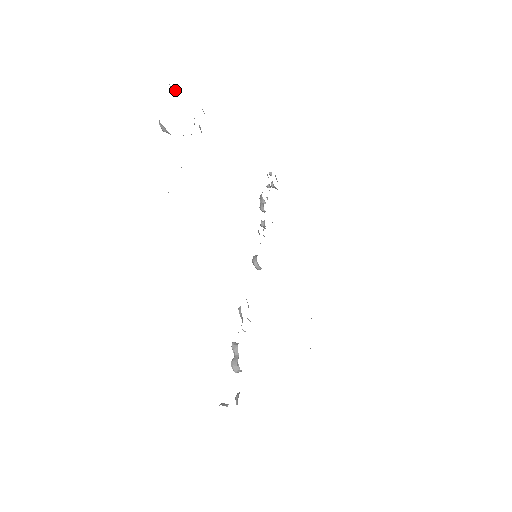
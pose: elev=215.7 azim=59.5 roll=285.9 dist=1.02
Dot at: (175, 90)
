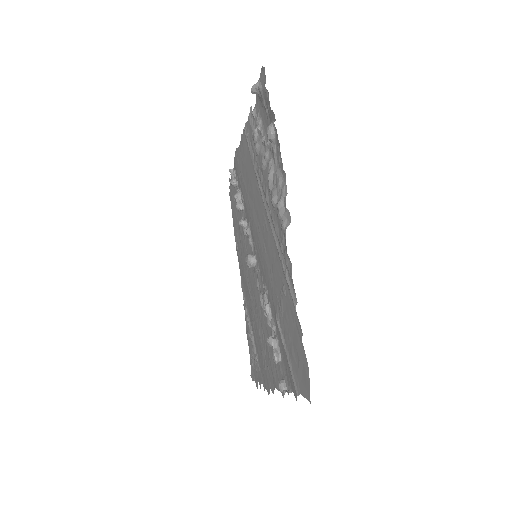
Dot at: (256, 92)
